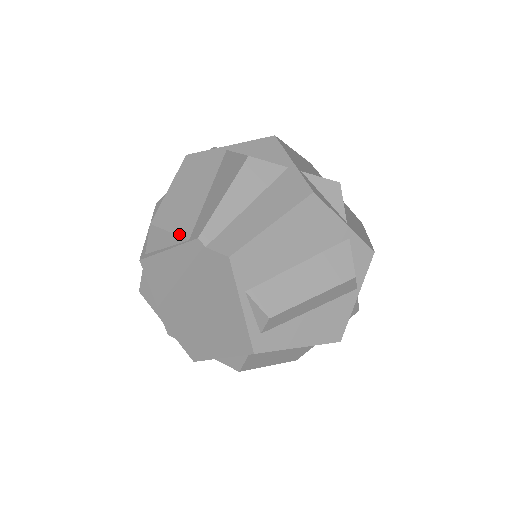
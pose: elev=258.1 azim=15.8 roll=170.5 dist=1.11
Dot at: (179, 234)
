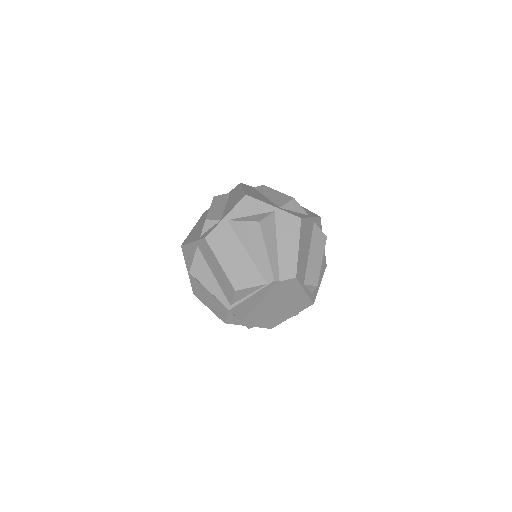
Dot at: (258, 285)
